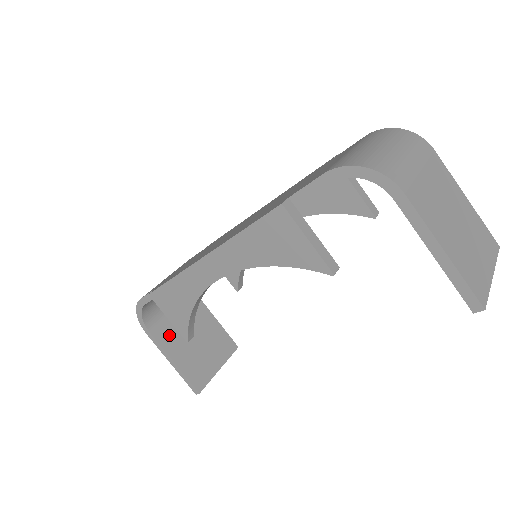
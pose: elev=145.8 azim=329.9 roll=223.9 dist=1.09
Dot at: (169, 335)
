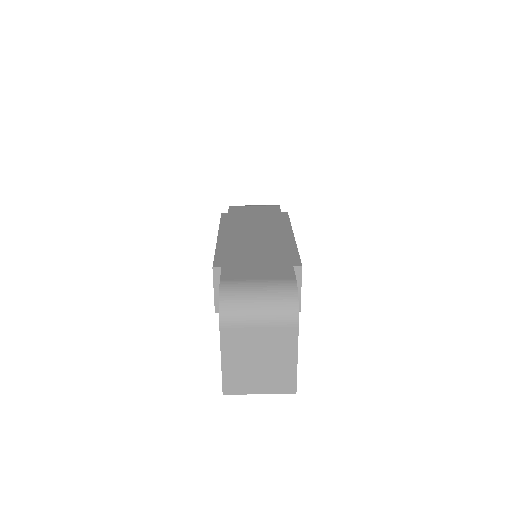
Dot at: occluded
